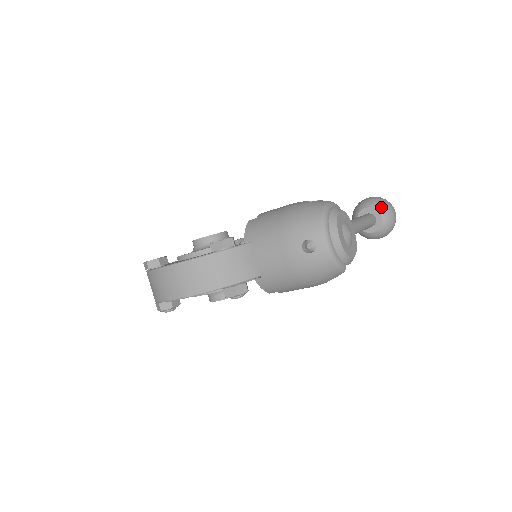
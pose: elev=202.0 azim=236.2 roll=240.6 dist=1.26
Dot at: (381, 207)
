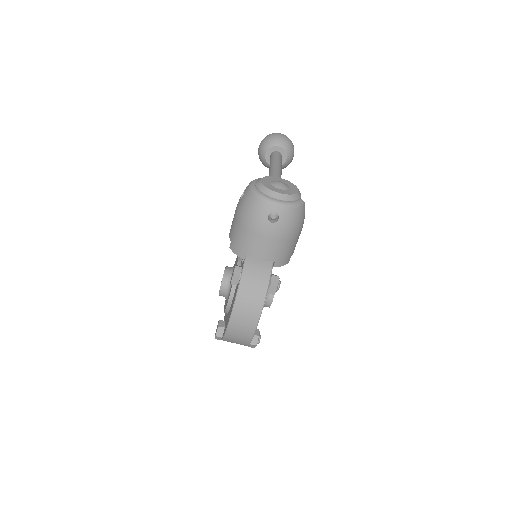
Dot at: (271, 143)
